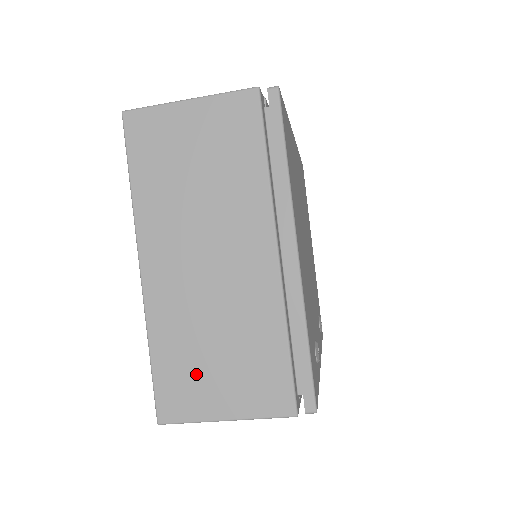
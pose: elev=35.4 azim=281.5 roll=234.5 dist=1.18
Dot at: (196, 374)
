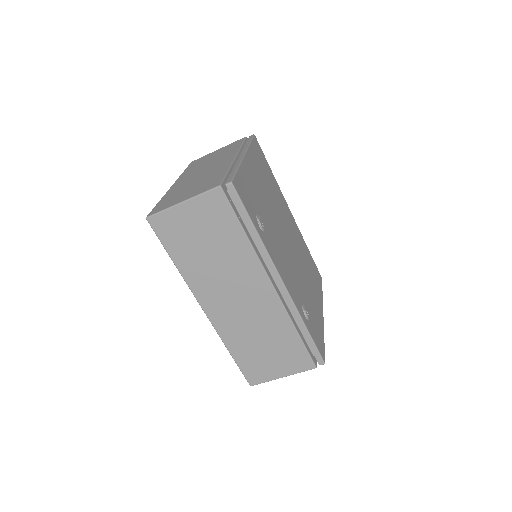
Dot at: (177, 197)
